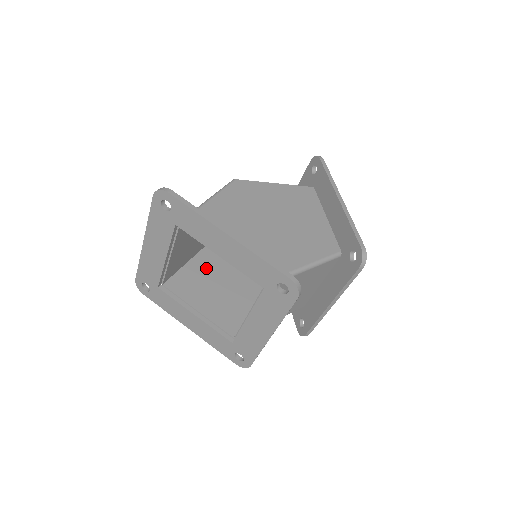
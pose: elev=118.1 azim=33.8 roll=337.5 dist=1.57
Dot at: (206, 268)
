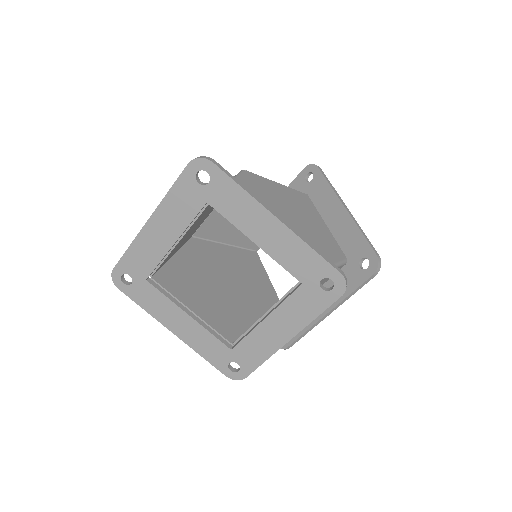
Dot at: (191, 265)
